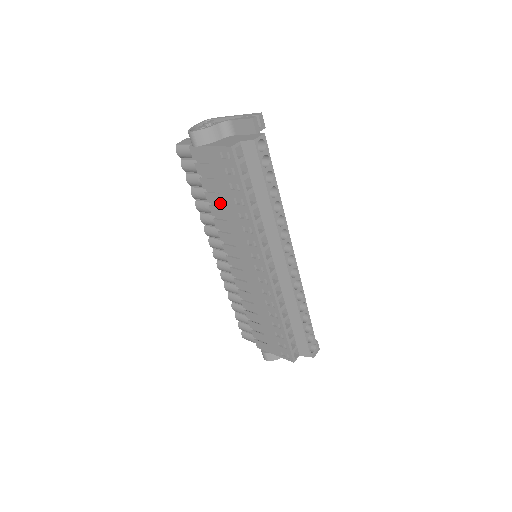
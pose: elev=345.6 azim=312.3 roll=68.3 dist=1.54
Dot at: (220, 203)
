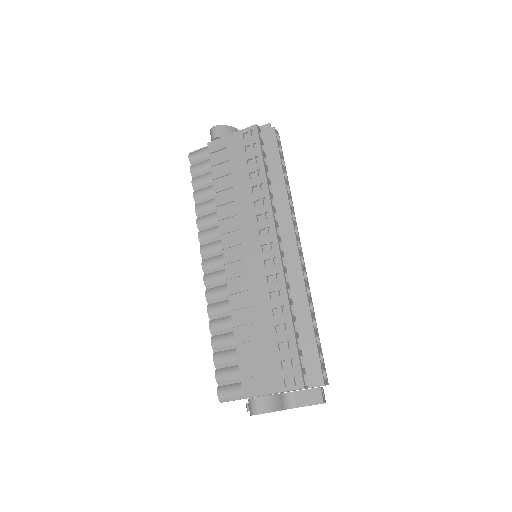
Dot at: (231, 186)
